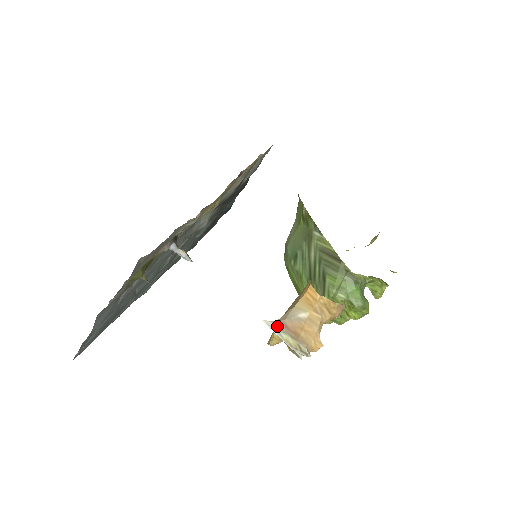
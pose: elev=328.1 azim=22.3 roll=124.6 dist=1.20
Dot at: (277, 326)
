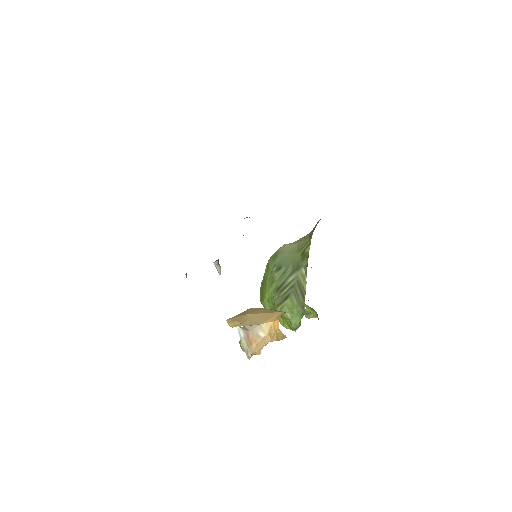
Dot at: (243, 333)
